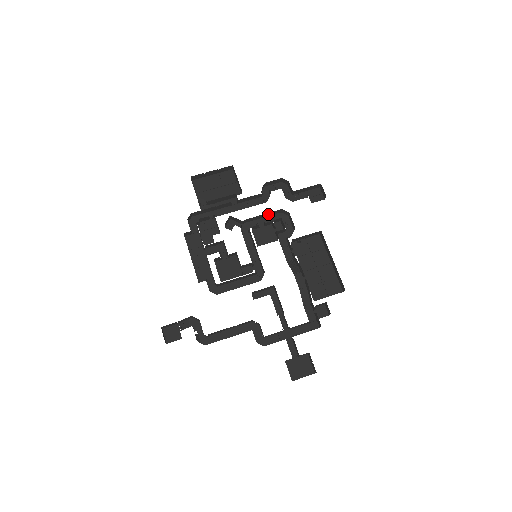
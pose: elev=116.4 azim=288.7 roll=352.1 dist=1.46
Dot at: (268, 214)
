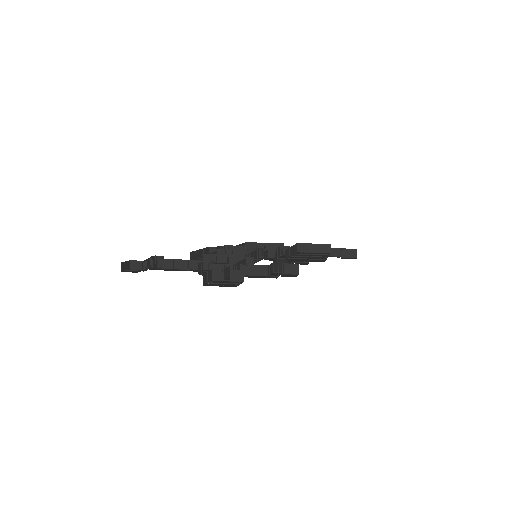
Dot at: occluded
